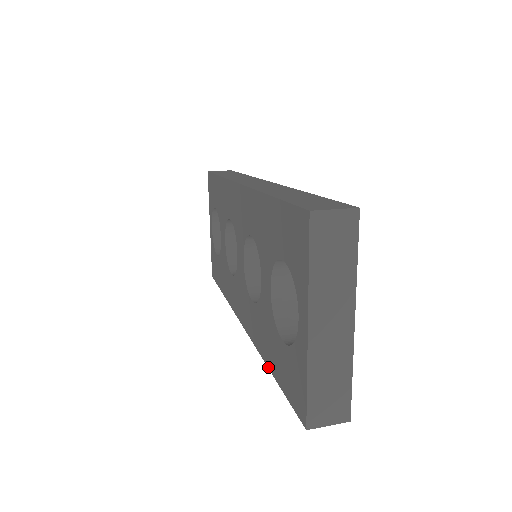
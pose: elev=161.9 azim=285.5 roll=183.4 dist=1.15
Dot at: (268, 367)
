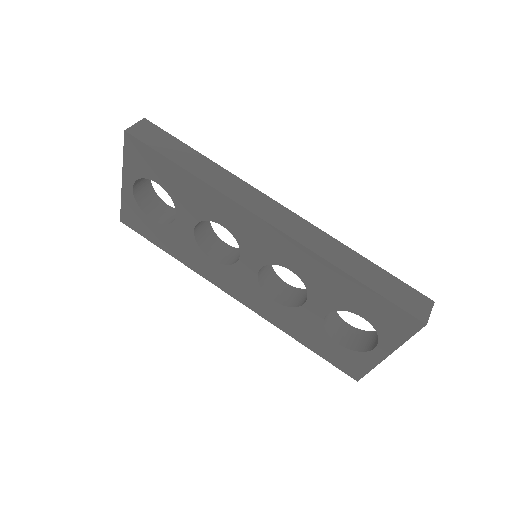
Dot at: occluded
